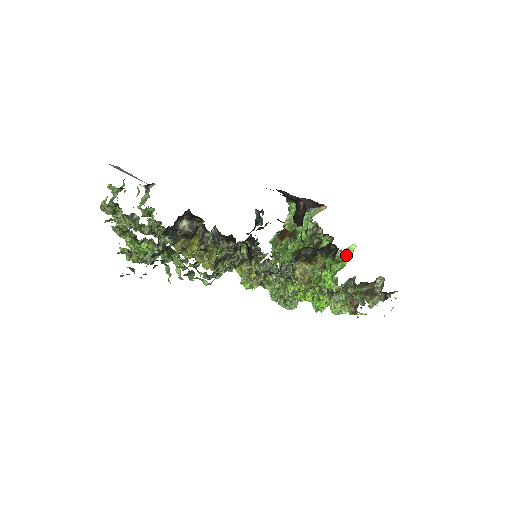
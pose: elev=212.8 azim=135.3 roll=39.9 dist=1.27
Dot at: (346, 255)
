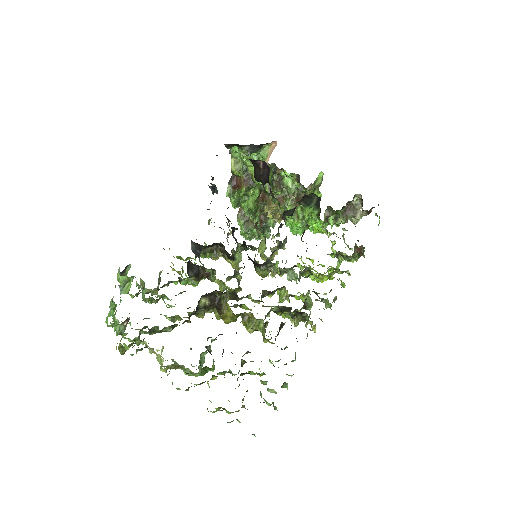
Dot at: (316, 185)
